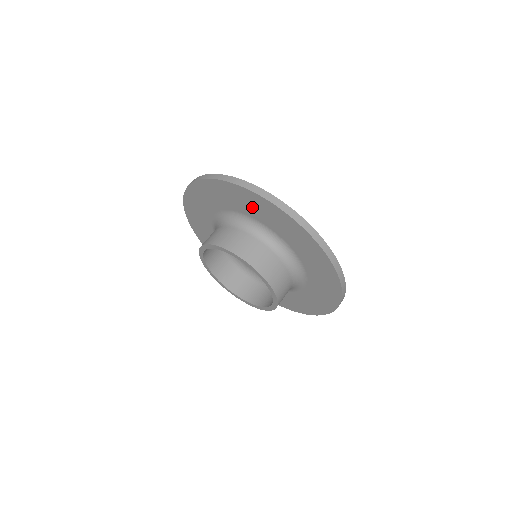
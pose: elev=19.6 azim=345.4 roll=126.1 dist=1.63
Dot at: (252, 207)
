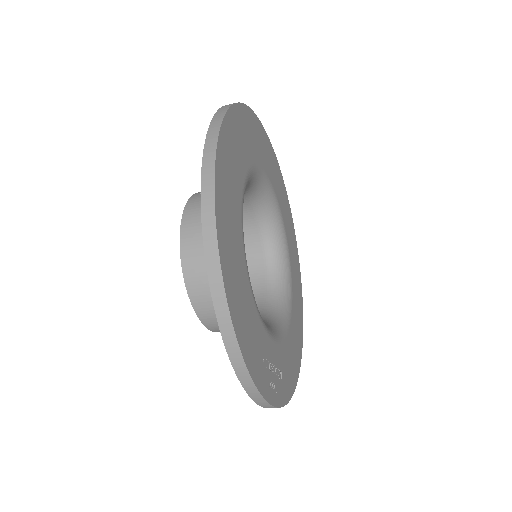
Dot at: occluded
